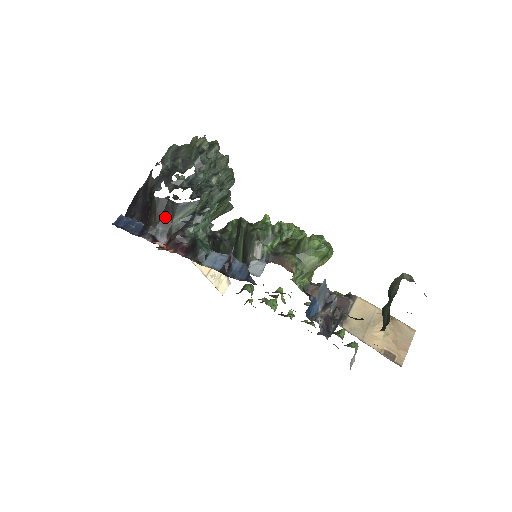
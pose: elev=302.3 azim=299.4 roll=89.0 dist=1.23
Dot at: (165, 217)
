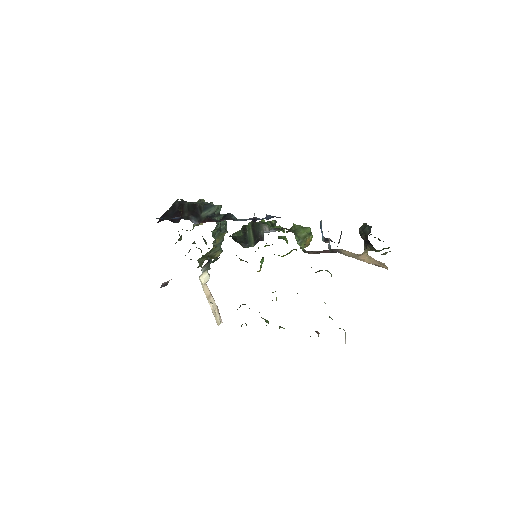
Dot at: (195, 213)
